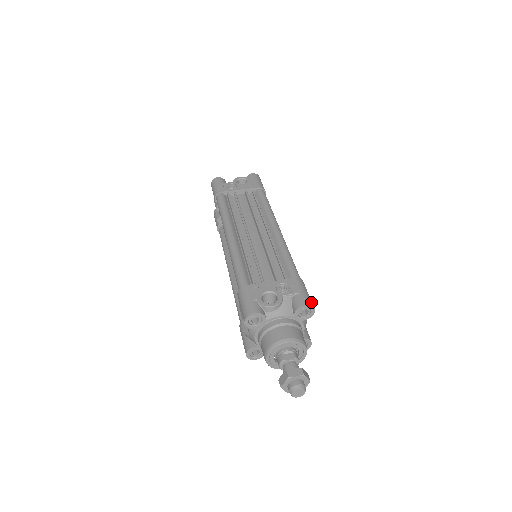
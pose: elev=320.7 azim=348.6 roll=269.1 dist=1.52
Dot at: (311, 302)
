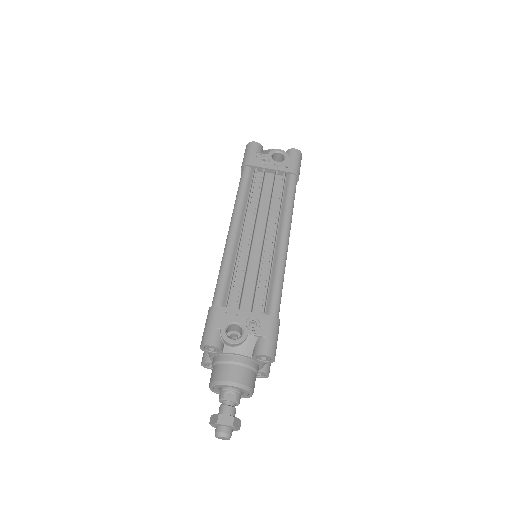
Dot at: (274, 351)
